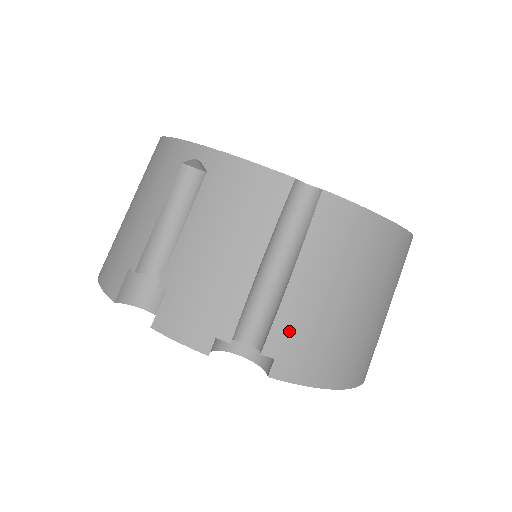
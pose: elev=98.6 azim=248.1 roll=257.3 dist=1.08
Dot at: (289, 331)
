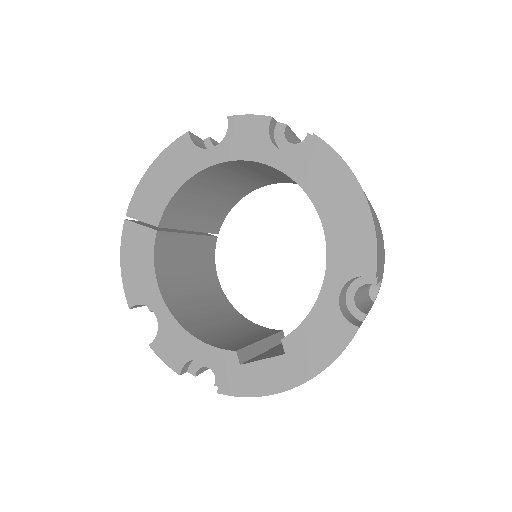
Dot at: occluded
